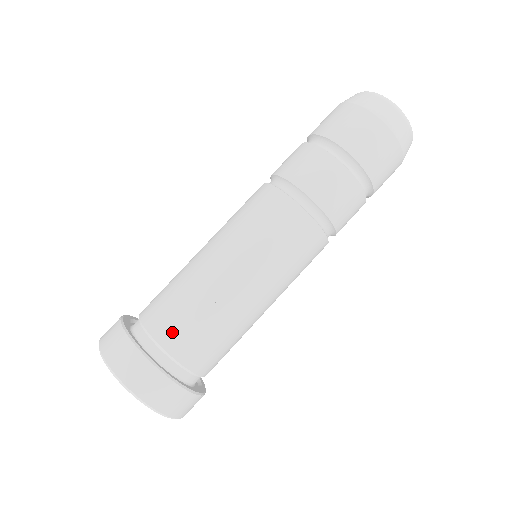
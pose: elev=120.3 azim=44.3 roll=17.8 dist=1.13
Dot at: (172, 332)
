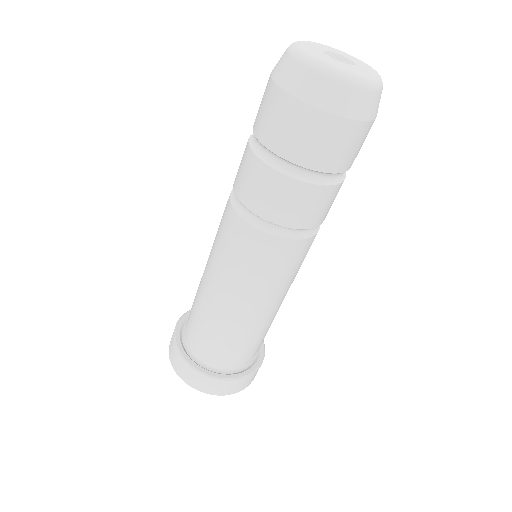
Dot at: (229, 356)
